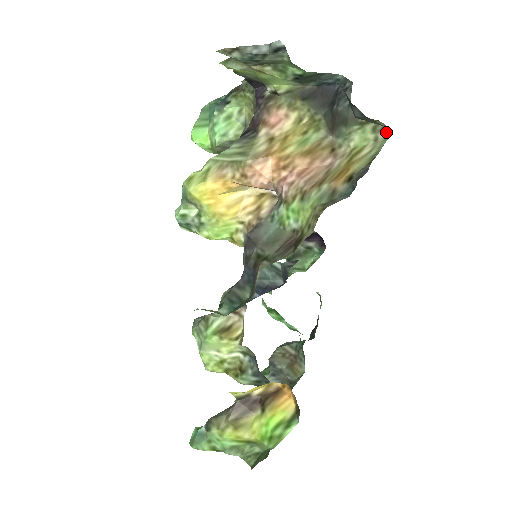
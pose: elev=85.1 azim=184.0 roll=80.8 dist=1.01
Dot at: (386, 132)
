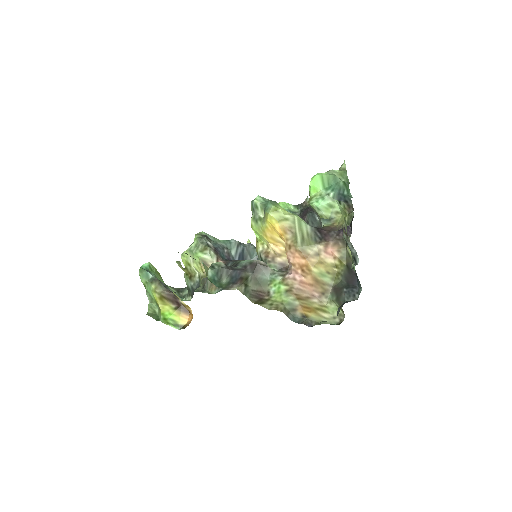
Dot at: (340, 322)
